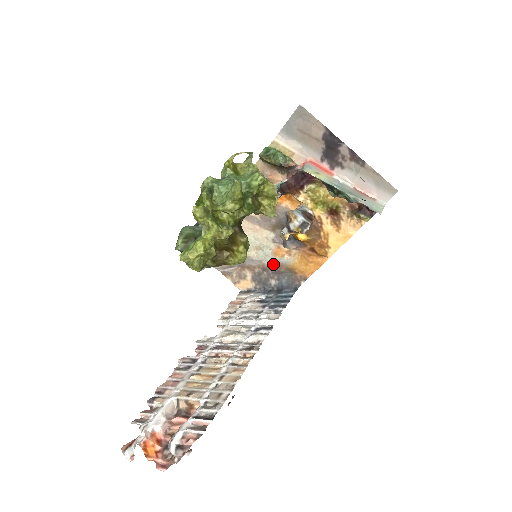
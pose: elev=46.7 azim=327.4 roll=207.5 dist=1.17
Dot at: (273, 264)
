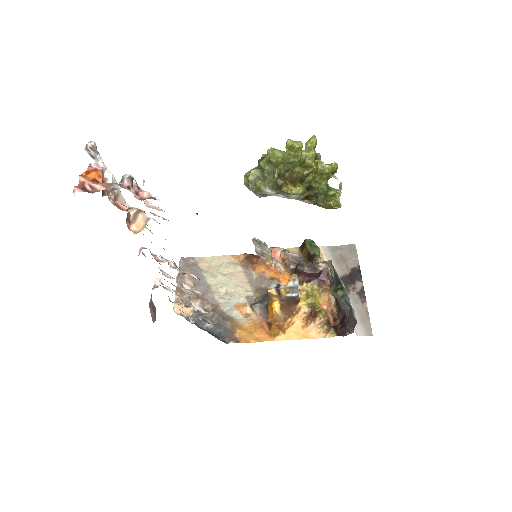
Dot at: (225, 313)
